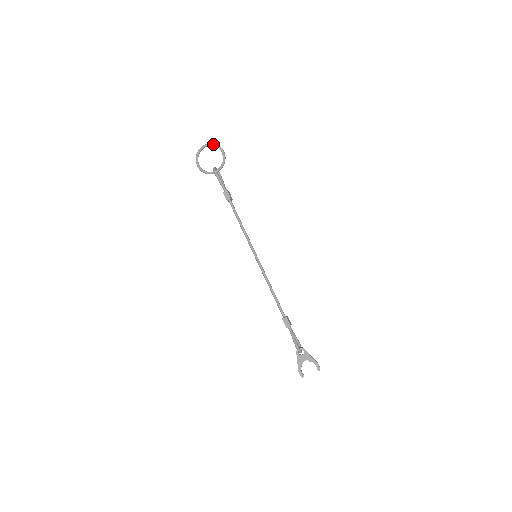
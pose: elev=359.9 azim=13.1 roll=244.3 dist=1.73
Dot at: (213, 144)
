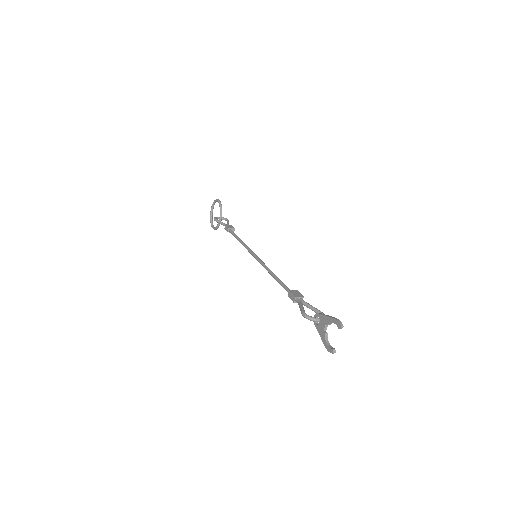
Dot at: (213, 203)
